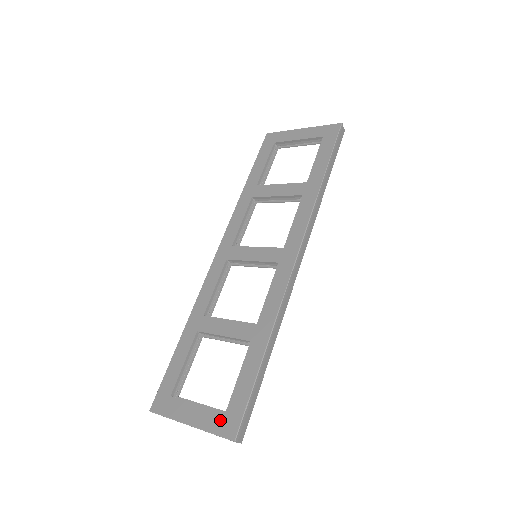
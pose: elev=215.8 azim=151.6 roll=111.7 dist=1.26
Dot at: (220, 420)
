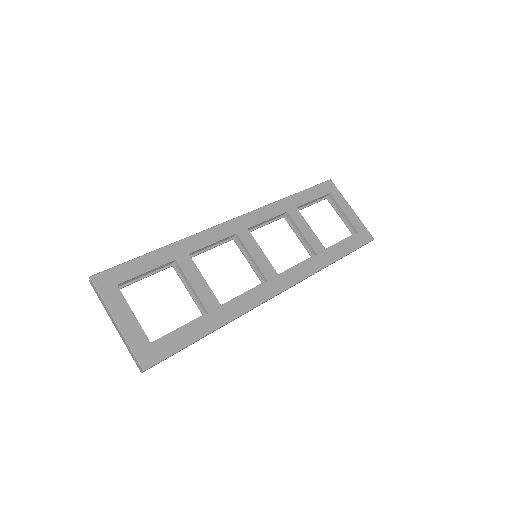
Dot at: (144, 345)
